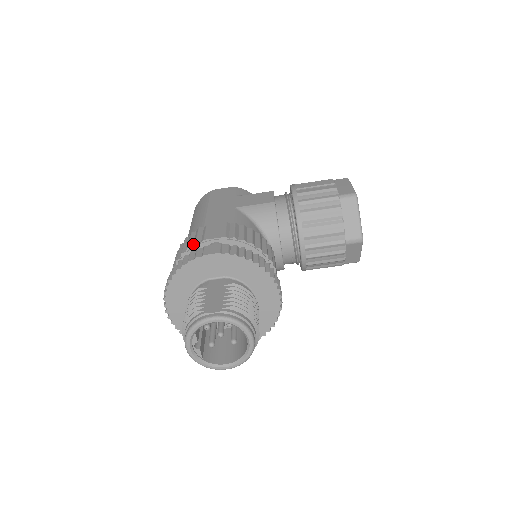
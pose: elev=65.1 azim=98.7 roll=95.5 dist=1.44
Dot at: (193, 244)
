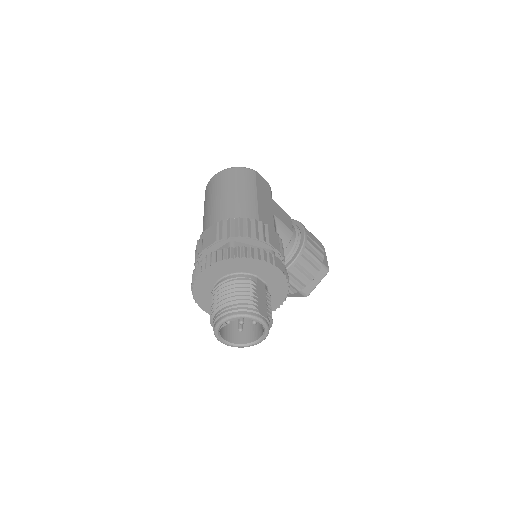
Dot at: (259, 237)
